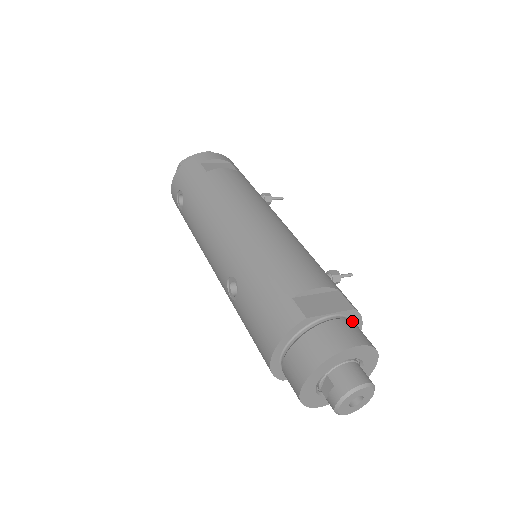
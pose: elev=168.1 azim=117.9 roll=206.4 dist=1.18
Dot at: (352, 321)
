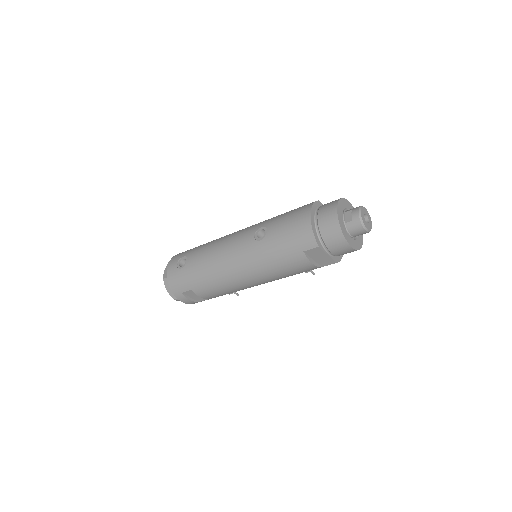
Dot at: occluded
